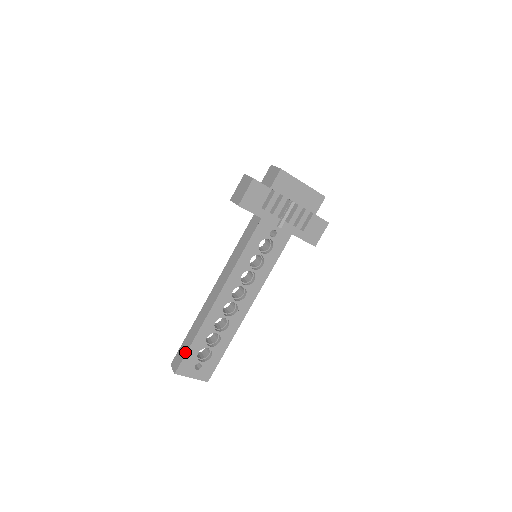
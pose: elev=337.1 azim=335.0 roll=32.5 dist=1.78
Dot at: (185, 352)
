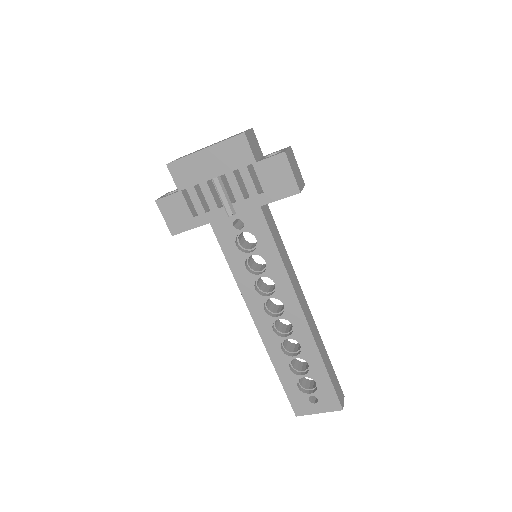
Dot at: (285, 391)
